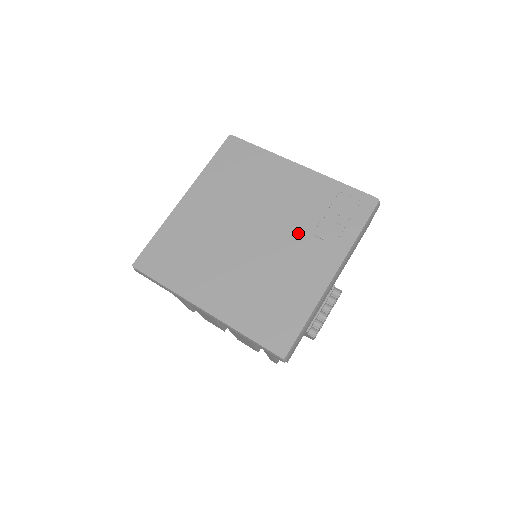
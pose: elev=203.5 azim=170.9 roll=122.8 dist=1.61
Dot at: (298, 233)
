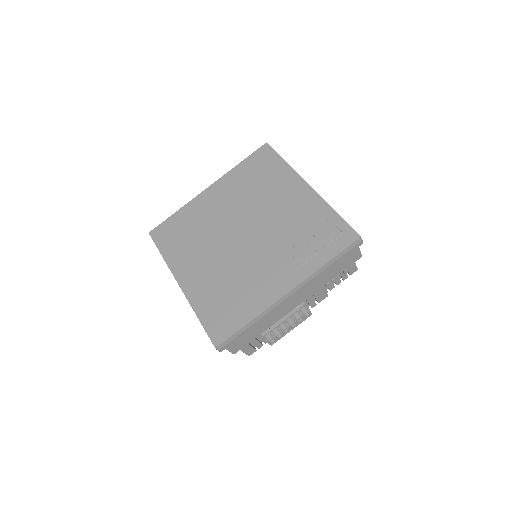
Dot at: (277, 246)
